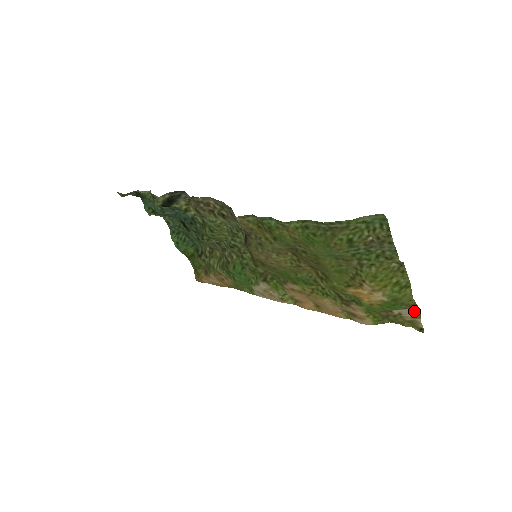
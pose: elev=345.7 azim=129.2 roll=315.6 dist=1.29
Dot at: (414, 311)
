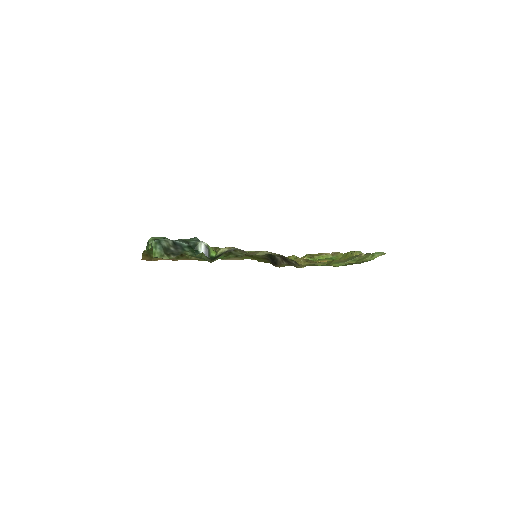
Dot at: (333, 253)
